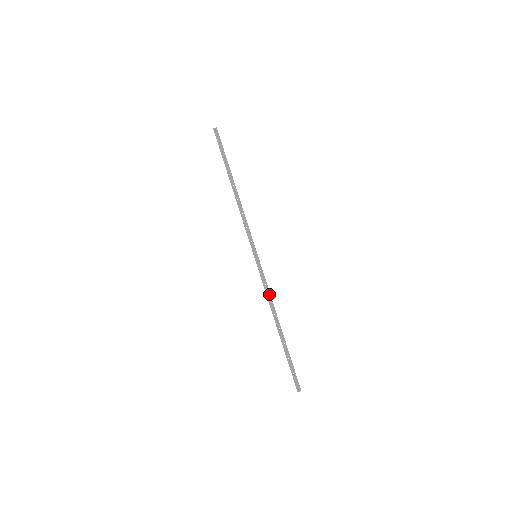
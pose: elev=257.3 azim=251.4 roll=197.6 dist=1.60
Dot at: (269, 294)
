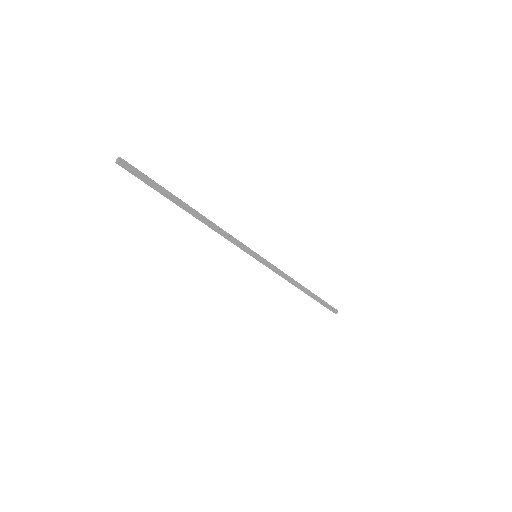
Dot at: (284, 276)
